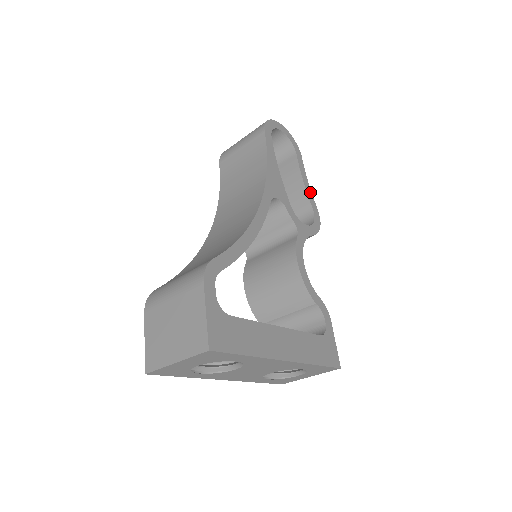
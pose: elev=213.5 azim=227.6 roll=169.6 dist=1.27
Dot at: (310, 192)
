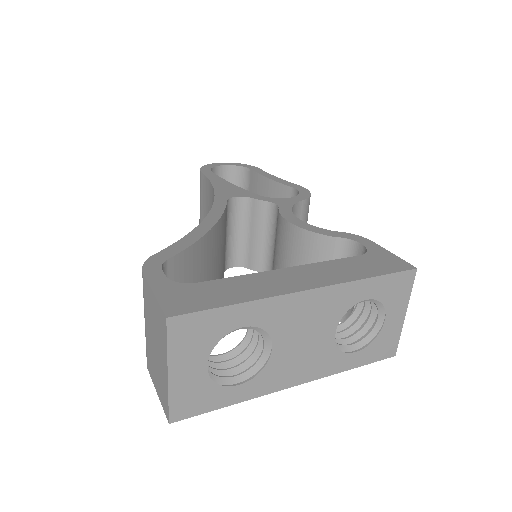
Dot at: (282, 181)
